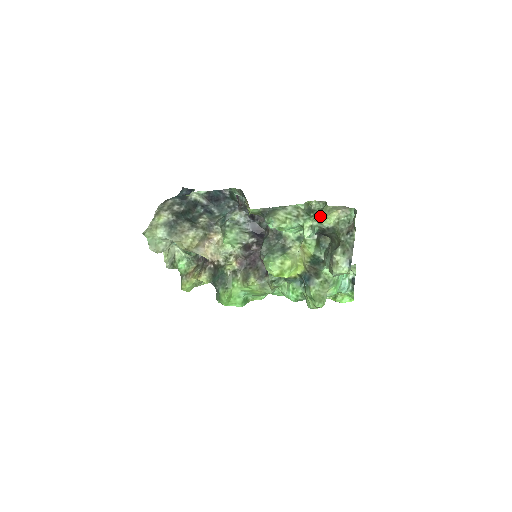
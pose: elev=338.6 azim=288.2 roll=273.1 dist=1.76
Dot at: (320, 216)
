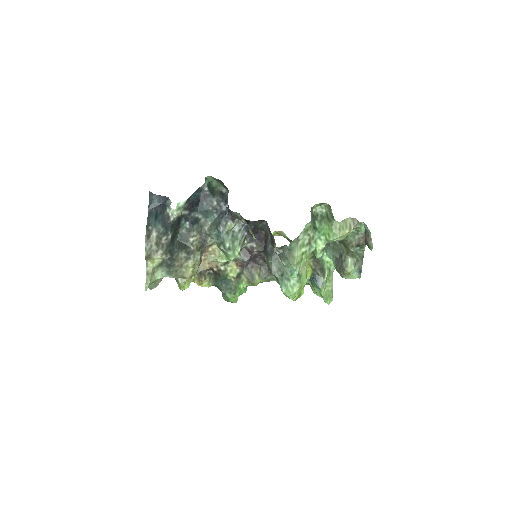
Dot at: (333, 239)
